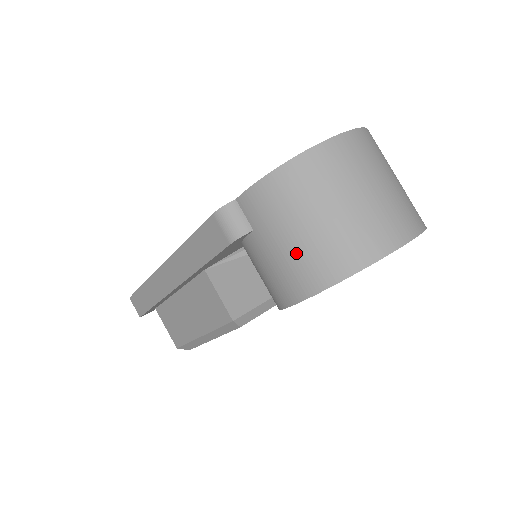
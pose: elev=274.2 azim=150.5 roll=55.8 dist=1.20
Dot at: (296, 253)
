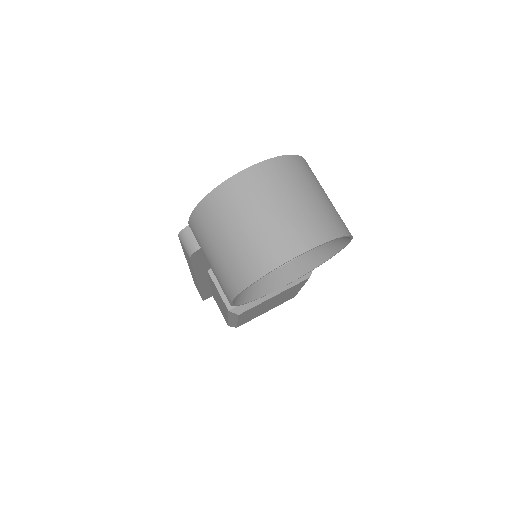
Dot at: (219, 267)
